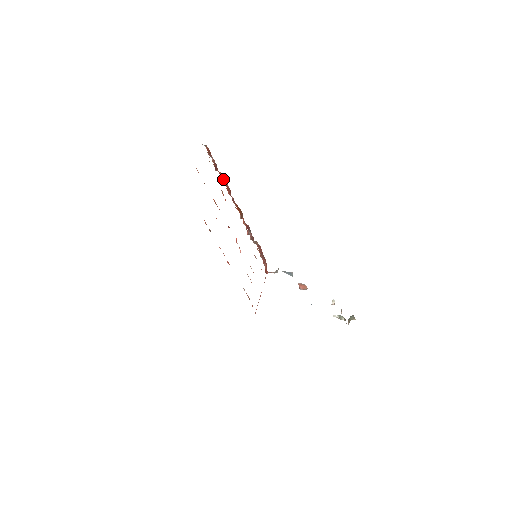
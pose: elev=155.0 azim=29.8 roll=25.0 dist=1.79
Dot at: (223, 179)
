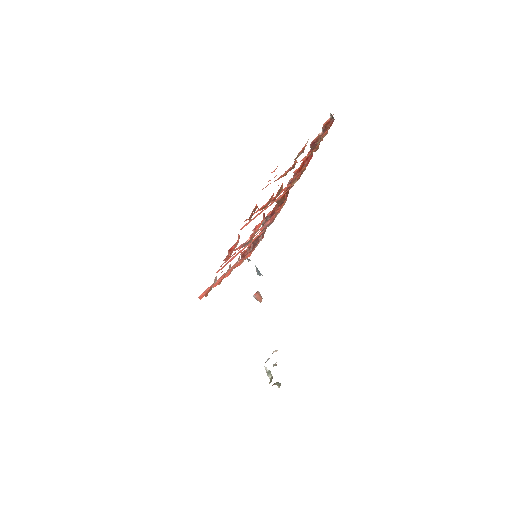
Dot at: (307, 159)
